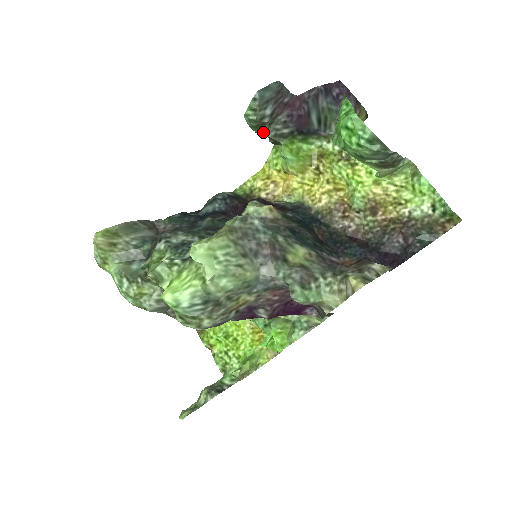
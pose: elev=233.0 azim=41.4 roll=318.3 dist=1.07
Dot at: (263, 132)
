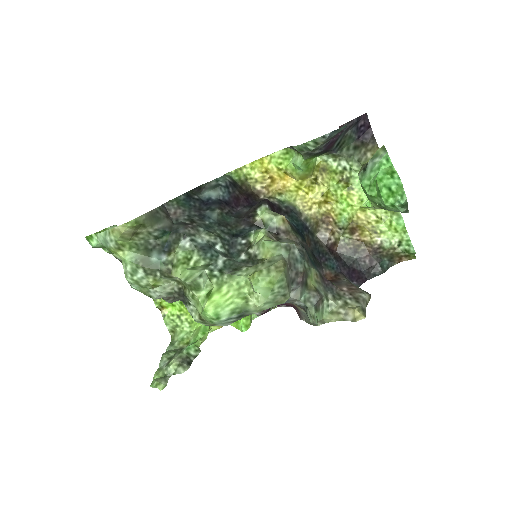
Dot at: occluded
